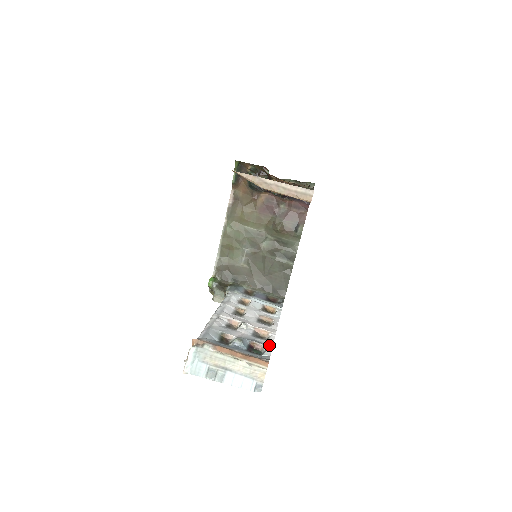
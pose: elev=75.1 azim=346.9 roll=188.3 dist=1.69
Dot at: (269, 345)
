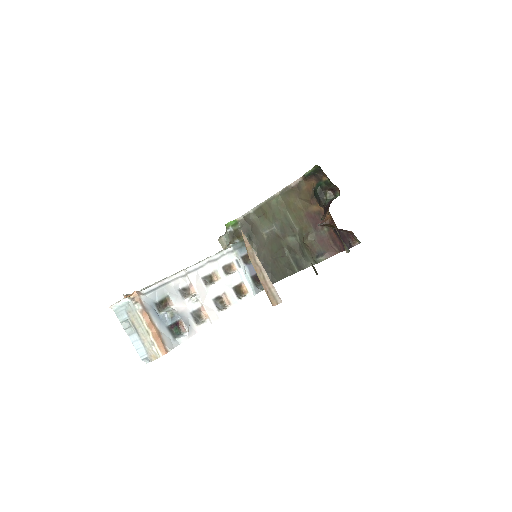
Dot at: (193, 332)
